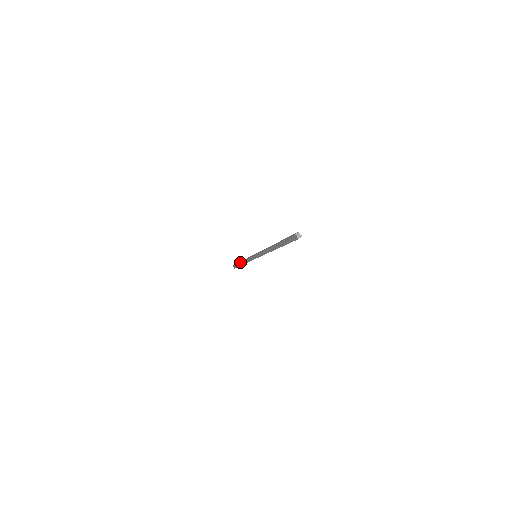
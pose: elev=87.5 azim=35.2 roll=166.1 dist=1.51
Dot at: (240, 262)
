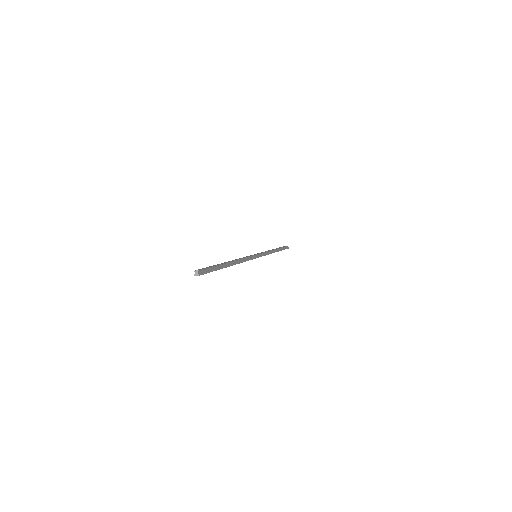
Dot at: occluded
